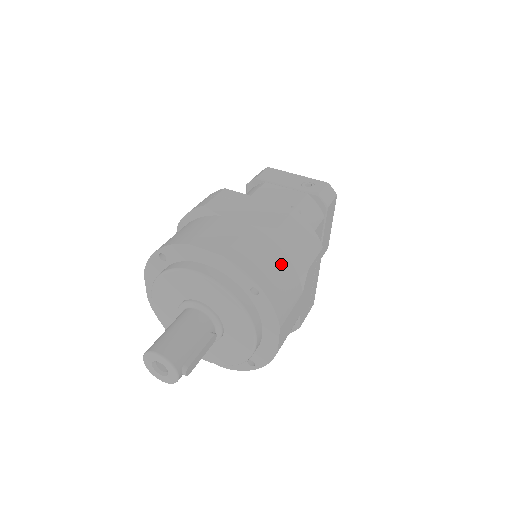
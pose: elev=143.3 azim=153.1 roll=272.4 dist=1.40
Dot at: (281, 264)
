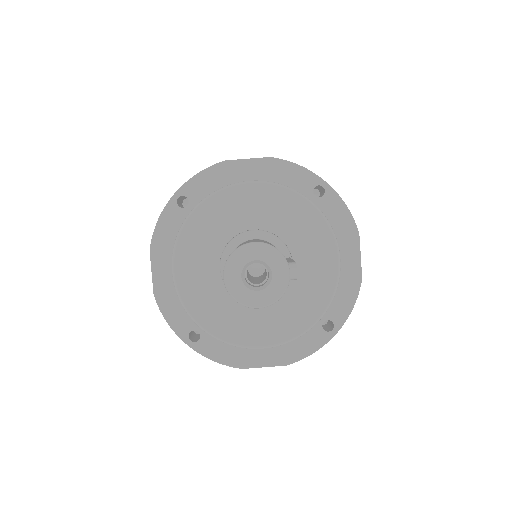
Dot at: occluded
